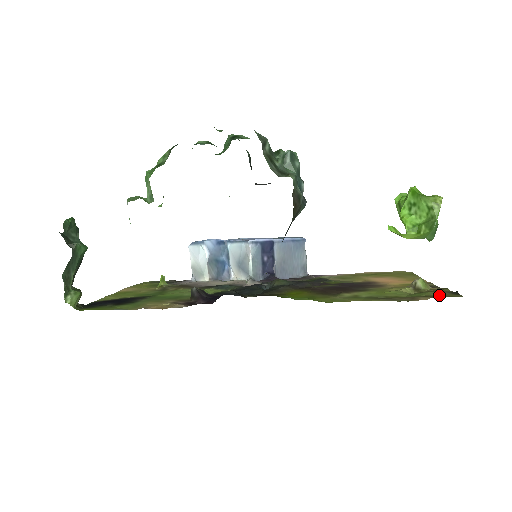
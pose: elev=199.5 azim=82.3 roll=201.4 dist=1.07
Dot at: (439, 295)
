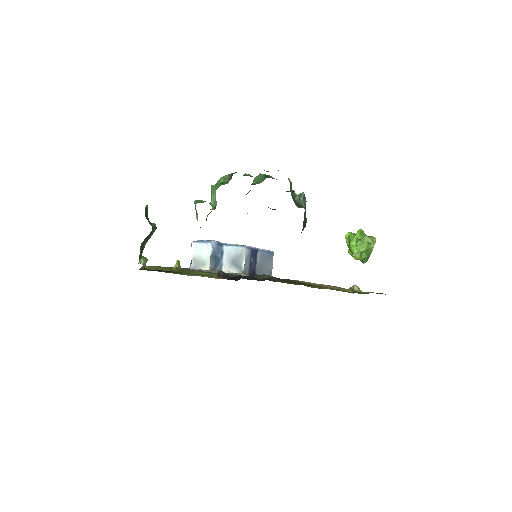
Dot at: occluded
